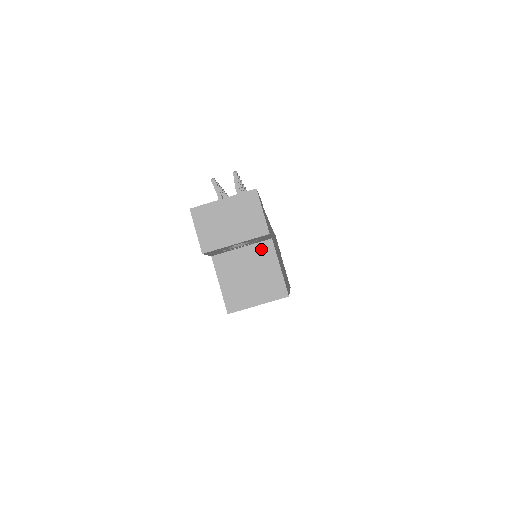
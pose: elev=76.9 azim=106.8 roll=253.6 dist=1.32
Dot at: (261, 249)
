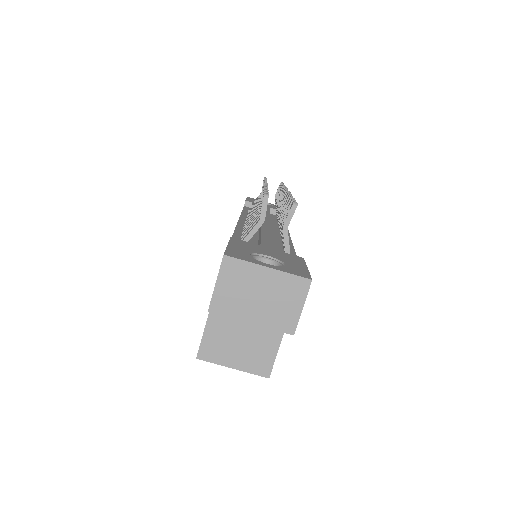
Dot at: occluded
